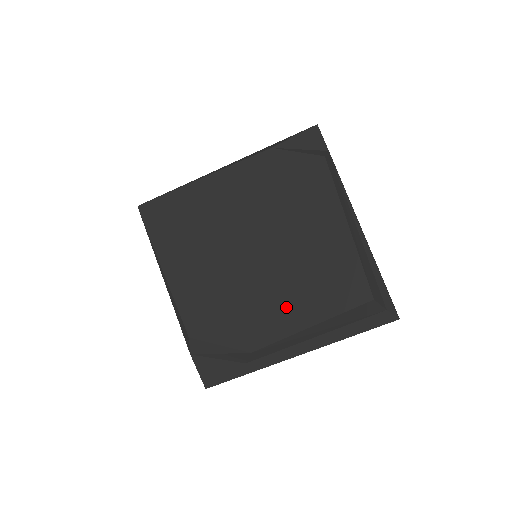
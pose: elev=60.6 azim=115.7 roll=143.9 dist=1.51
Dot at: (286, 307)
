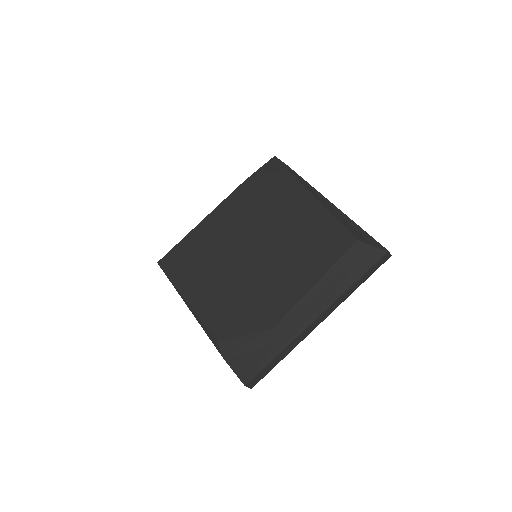
Dot at: (290, 279)
